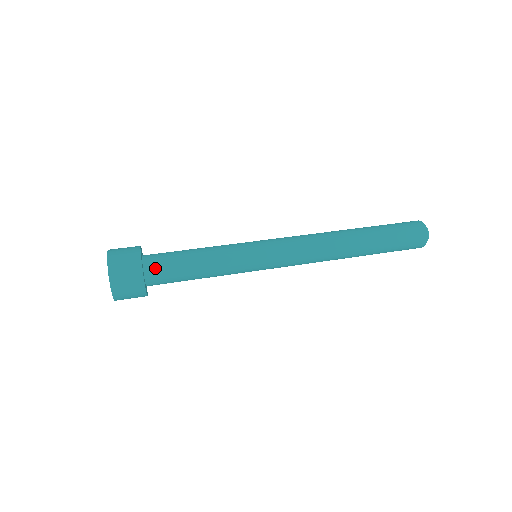
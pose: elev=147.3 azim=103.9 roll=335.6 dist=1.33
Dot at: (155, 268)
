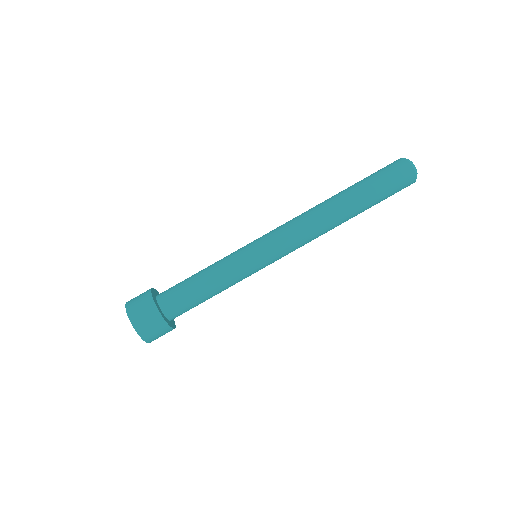
Dot at: (177, 314)
